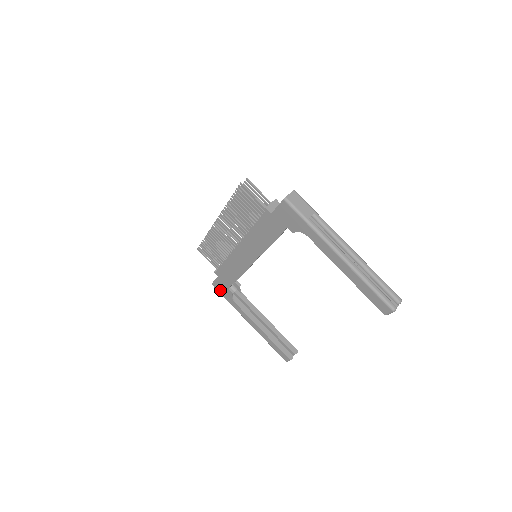
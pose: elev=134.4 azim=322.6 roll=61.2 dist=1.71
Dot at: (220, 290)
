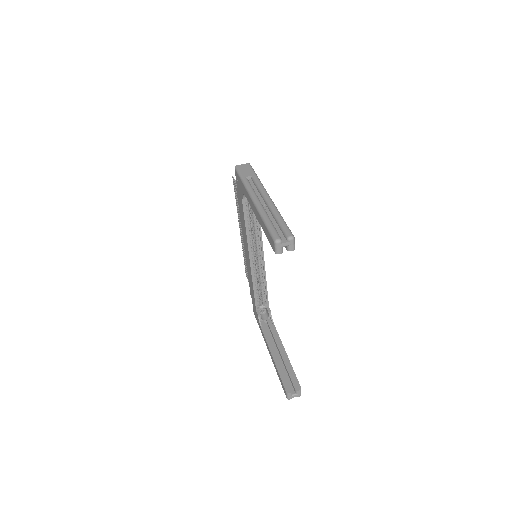
Dot at: (256, 317)
